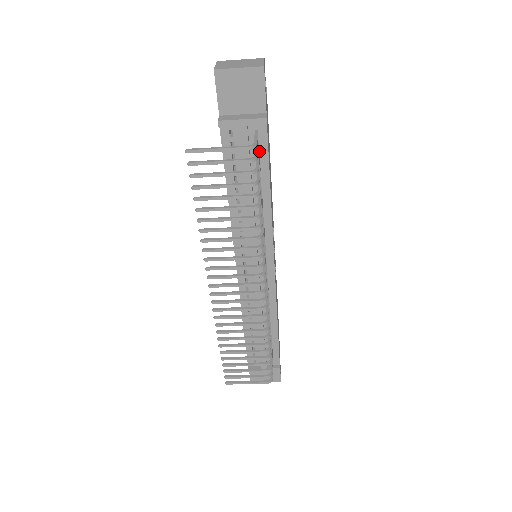
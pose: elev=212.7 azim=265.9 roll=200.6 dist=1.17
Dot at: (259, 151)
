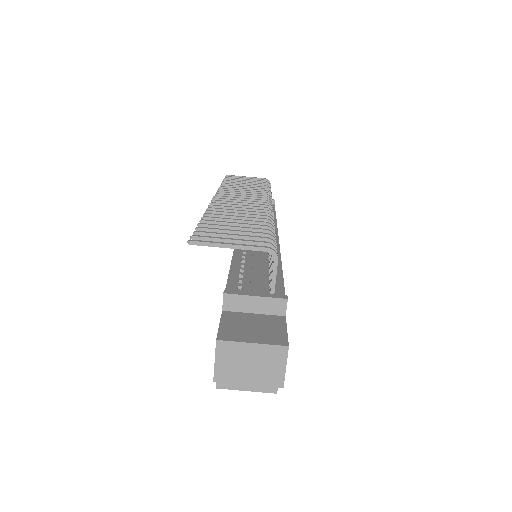
Dot at: occluded
